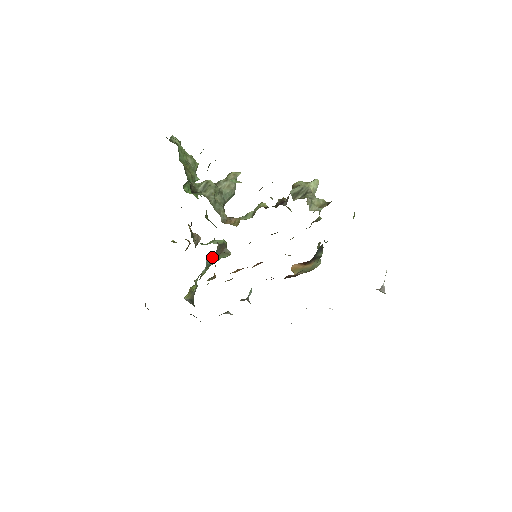
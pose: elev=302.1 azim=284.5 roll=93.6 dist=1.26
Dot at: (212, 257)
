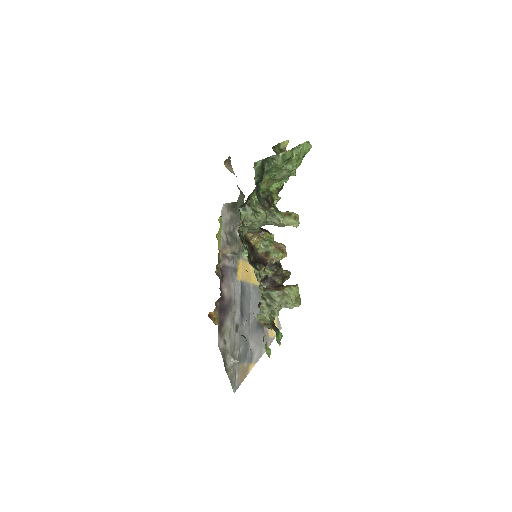
Dot at: occluded
